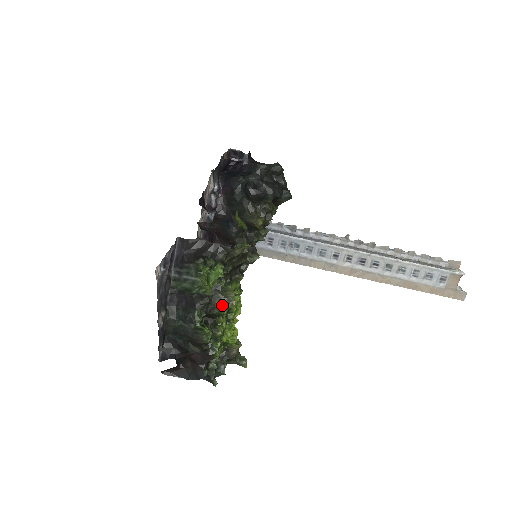
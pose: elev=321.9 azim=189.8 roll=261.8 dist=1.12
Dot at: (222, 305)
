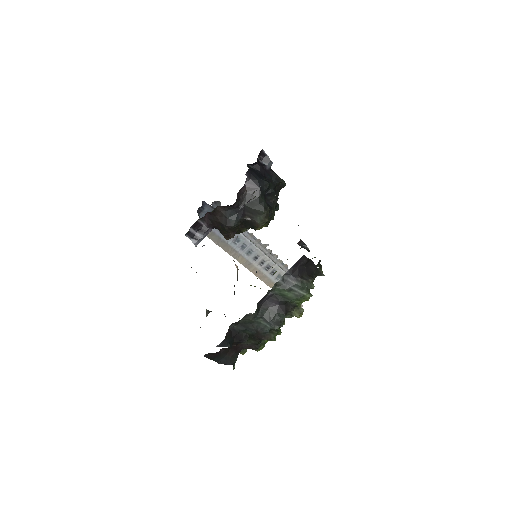
Dot at: (295, 314)
